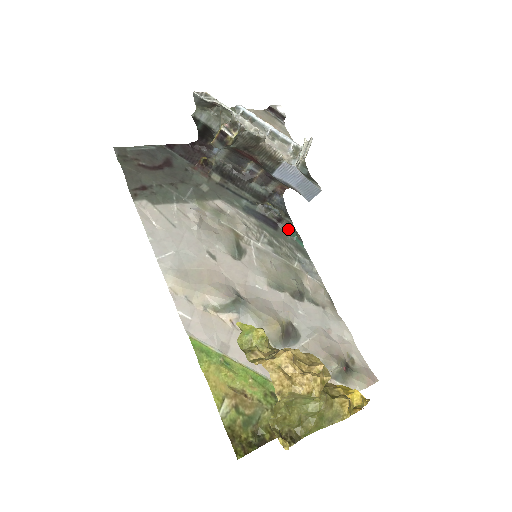
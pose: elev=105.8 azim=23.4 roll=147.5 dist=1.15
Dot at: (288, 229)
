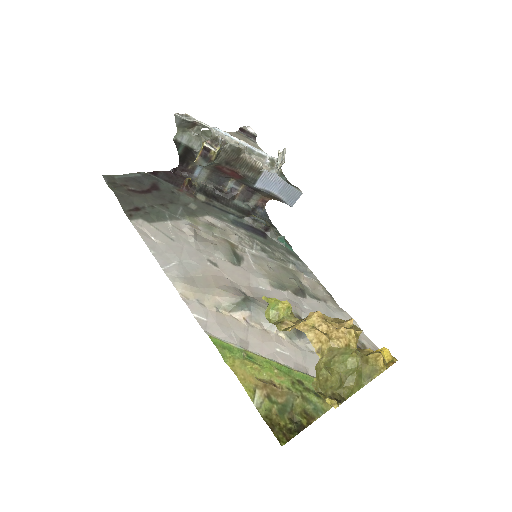
Dot at: (276, 236)
